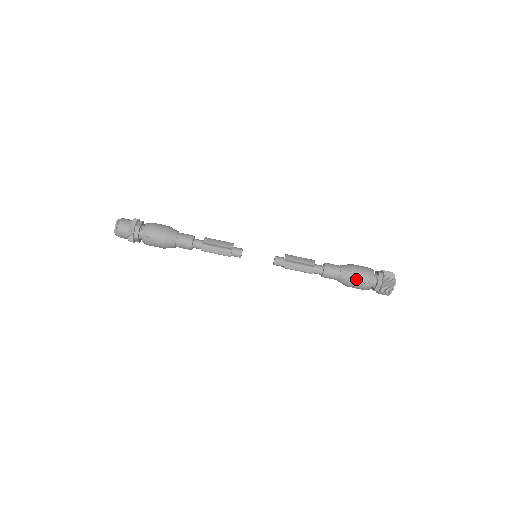
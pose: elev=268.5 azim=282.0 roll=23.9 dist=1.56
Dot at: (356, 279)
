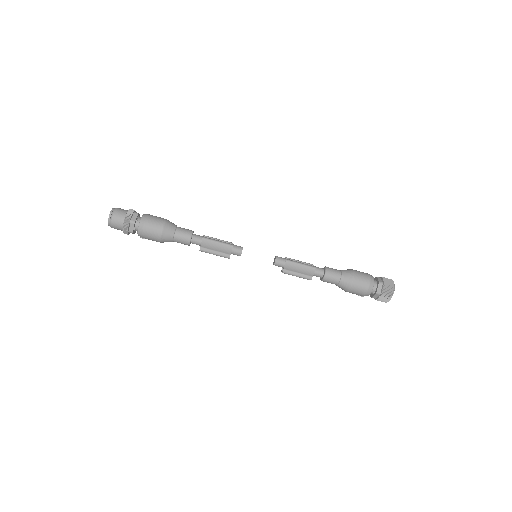
Dot at: occluded
